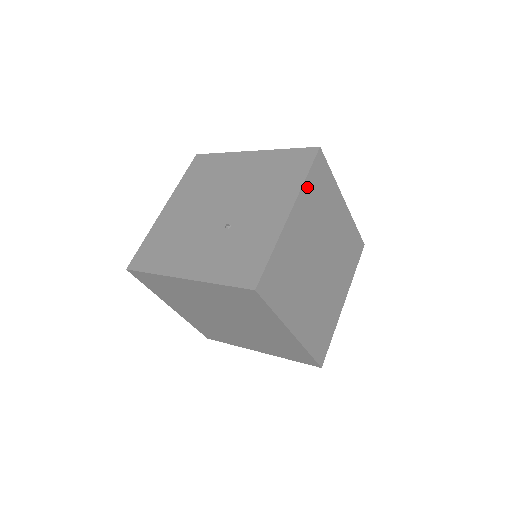
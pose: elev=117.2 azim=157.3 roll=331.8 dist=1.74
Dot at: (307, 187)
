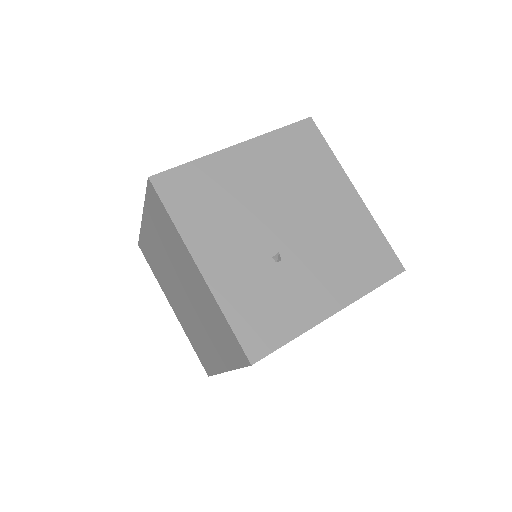
Dot at: occluded
